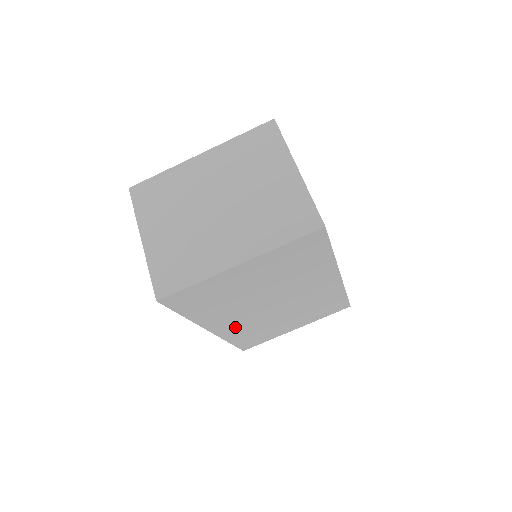
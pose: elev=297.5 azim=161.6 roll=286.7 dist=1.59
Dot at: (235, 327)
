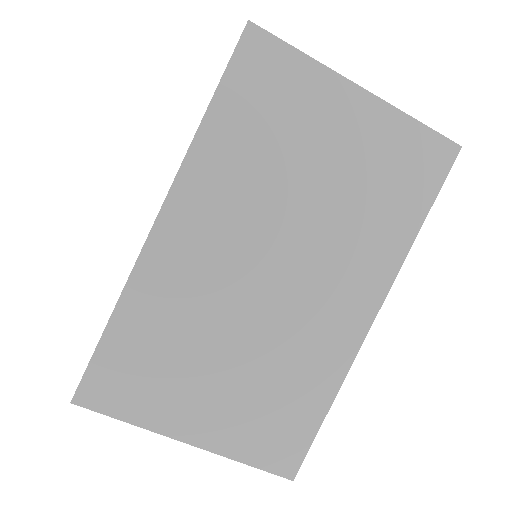
Dot at: (180, 264)
